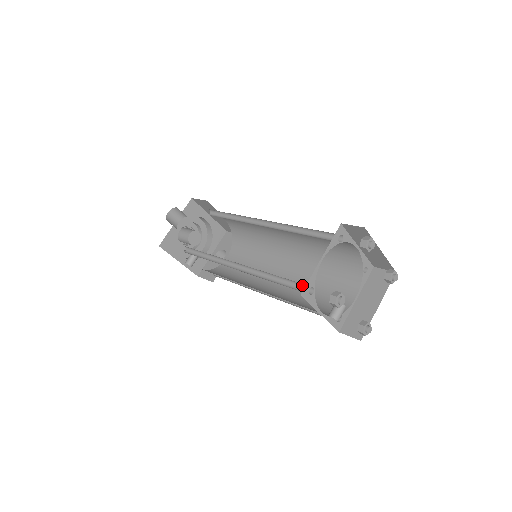
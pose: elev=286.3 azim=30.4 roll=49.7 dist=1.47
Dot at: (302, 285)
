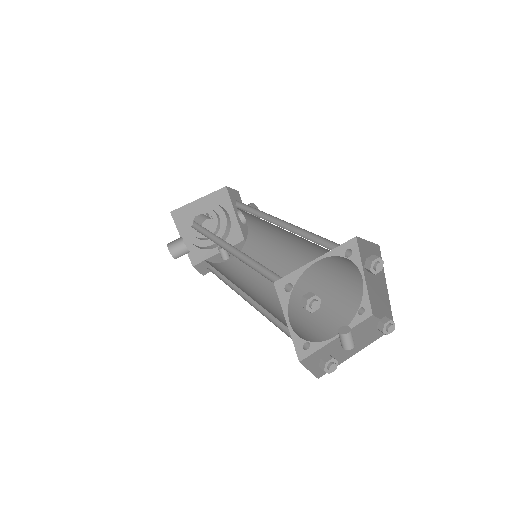
Dot at: occluded
